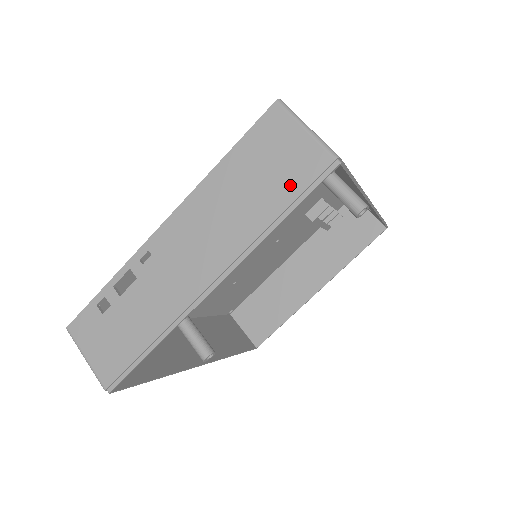
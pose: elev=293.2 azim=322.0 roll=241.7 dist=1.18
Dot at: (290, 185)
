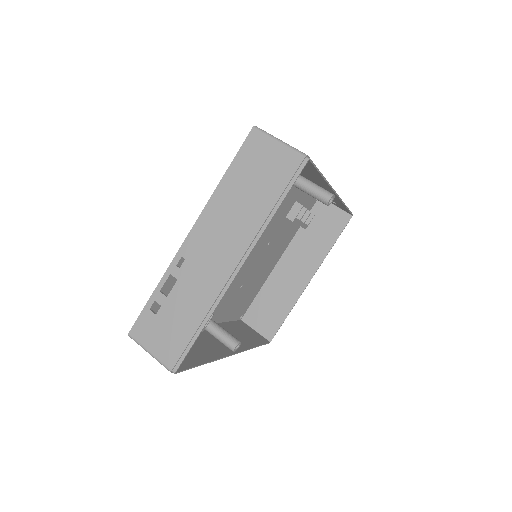
Dot at: (277, 182)
